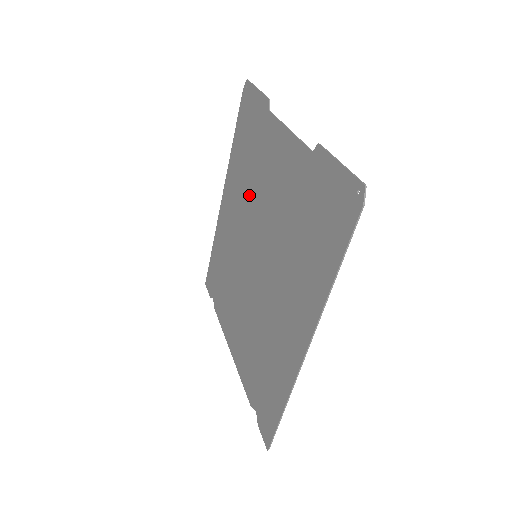
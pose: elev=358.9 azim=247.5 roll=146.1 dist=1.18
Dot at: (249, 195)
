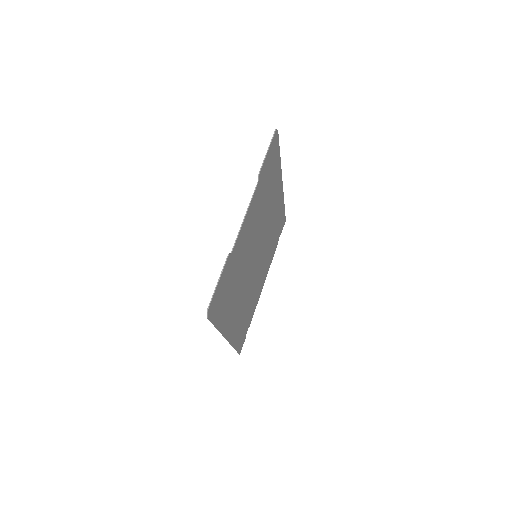
Dot at: (263, 214)
